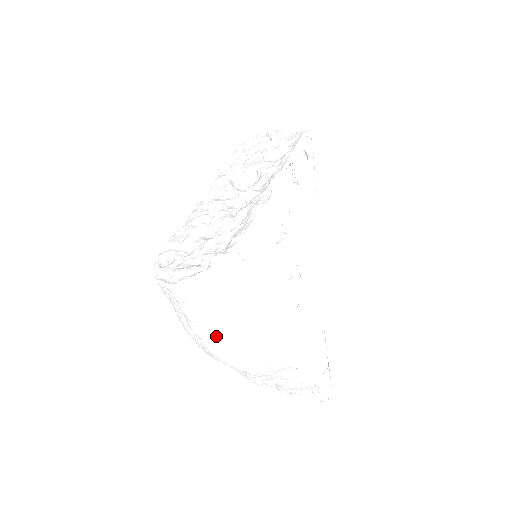
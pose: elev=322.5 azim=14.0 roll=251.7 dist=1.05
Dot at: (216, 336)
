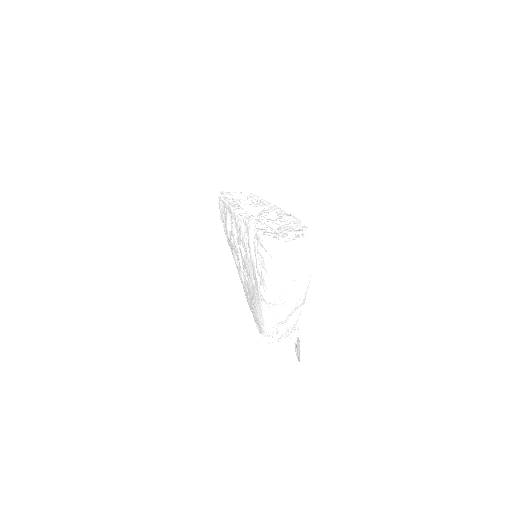
Dot at: (299, 272)
